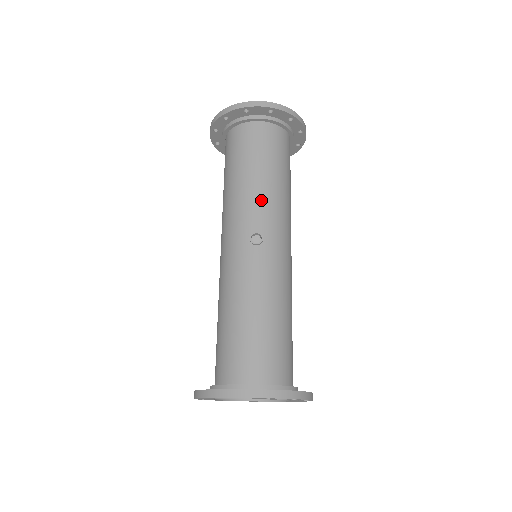
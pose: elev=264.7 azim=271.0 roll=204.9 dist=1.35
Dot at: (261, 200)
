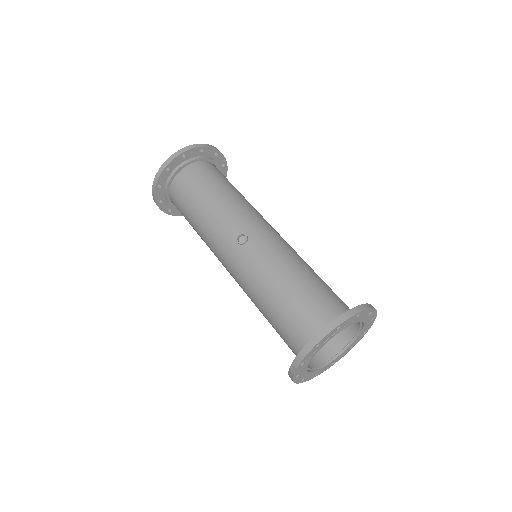
Dot at: (225, 214)
